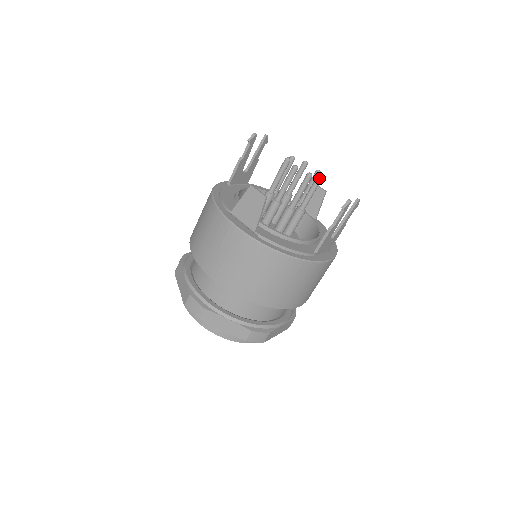
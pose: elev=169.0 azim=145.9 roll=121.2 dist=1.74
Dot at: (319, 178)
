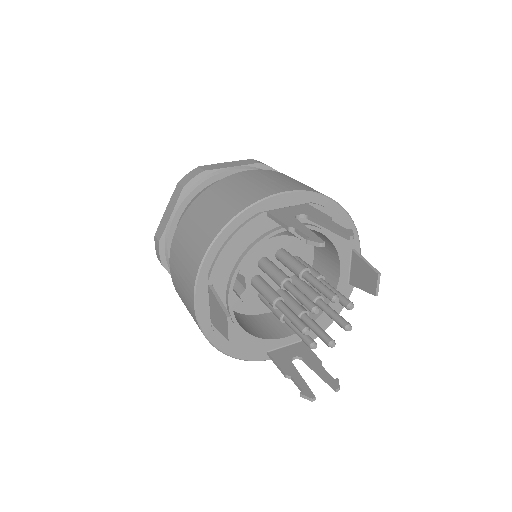
Dot at: (328, 346)
